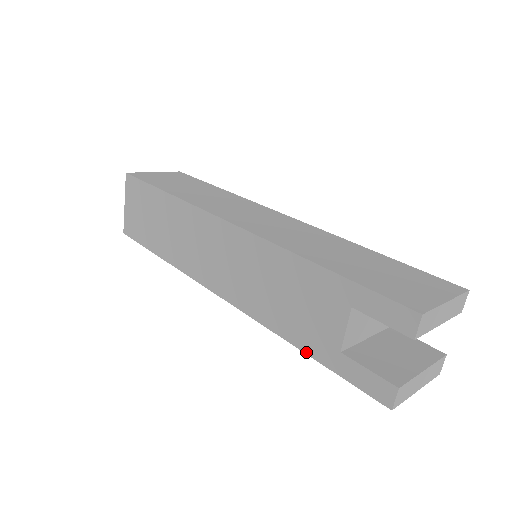
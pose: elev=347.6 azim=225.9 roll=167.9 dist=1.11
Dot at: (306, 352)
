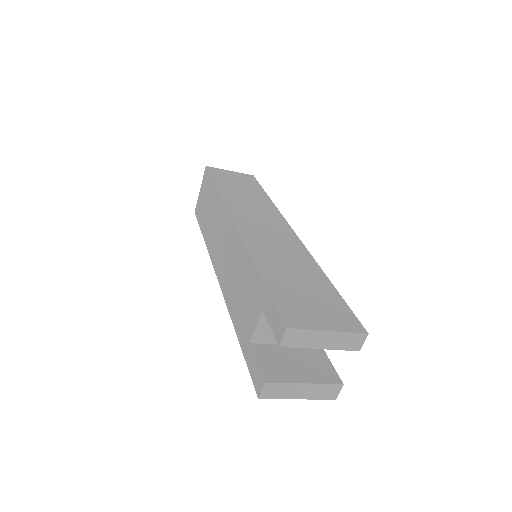
Dot at: (238, 337)
